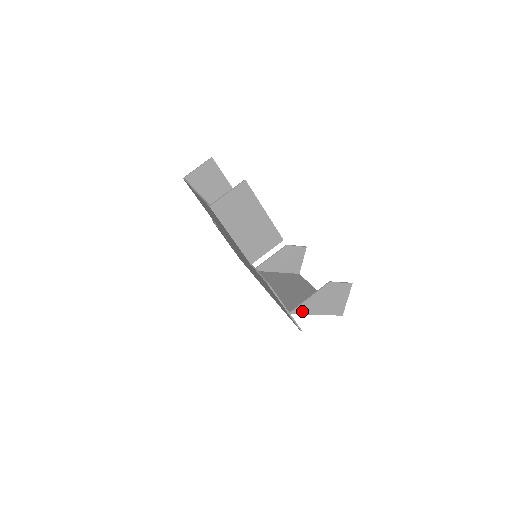
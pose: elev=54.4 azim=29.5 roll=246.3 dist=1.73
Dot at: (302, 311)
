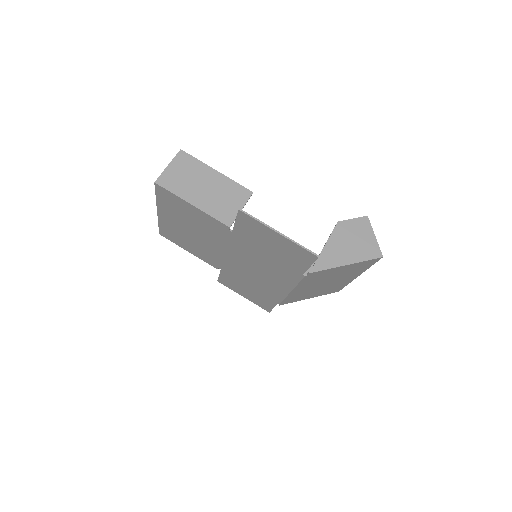
Dot at: (325, 265)
